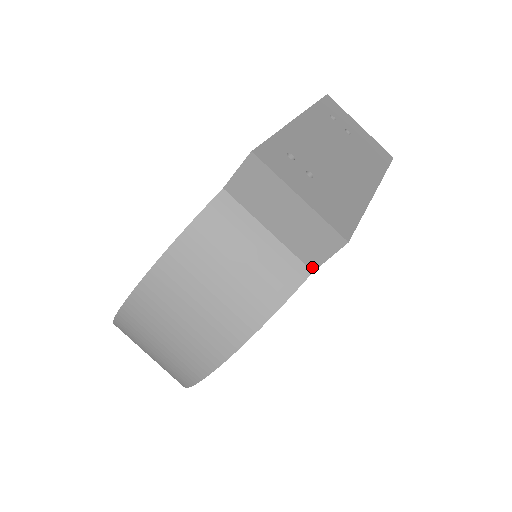
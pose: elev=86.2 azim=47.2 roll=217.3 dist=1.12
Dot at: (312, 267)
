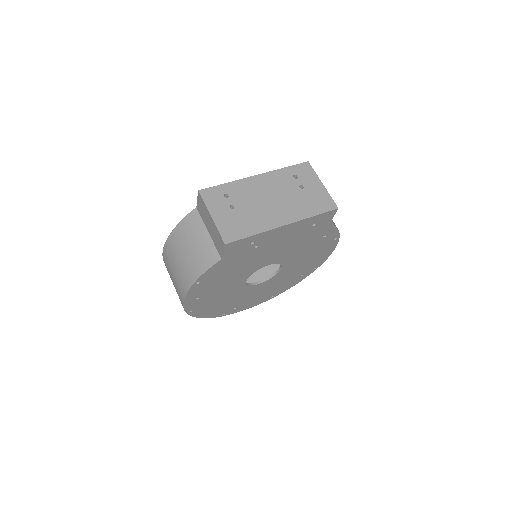
Dot at: (221, 256)
